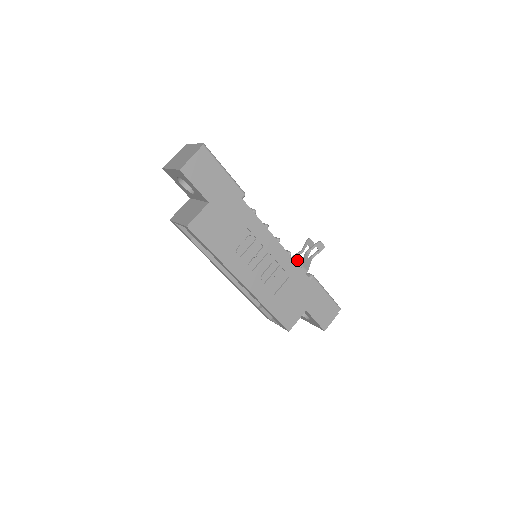
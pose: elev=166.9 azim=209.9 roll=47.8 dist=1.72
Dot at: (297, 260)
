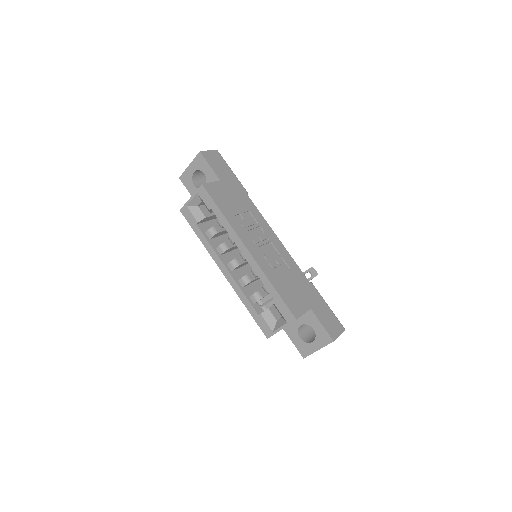
Dot at: occluded
